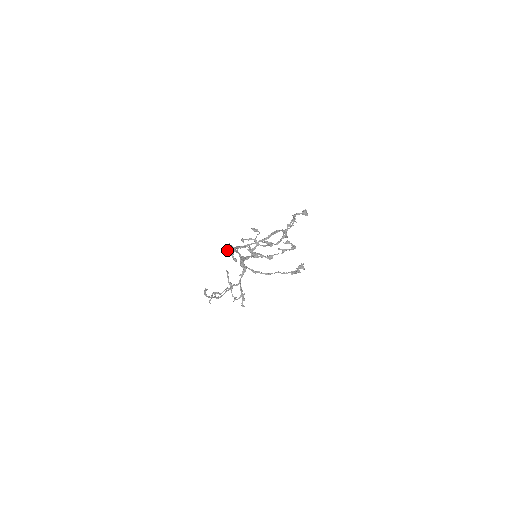
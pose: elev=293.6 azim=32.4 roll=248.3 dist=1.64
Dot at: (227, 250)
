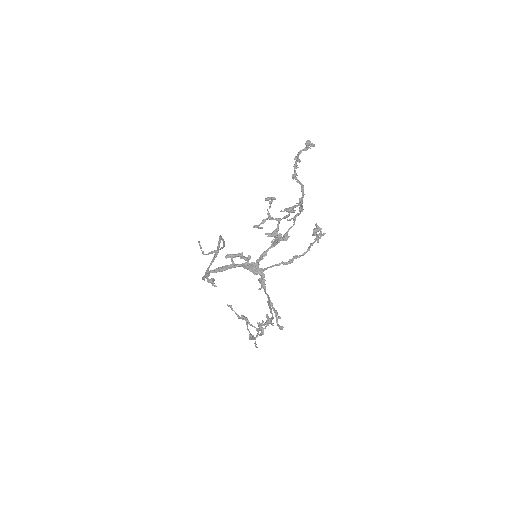
Dot at: (207, 281)
